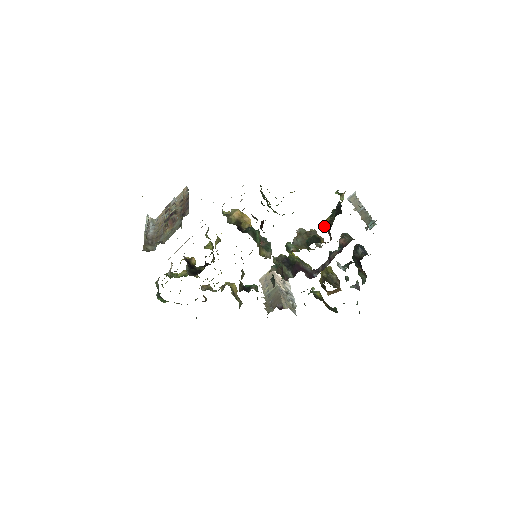
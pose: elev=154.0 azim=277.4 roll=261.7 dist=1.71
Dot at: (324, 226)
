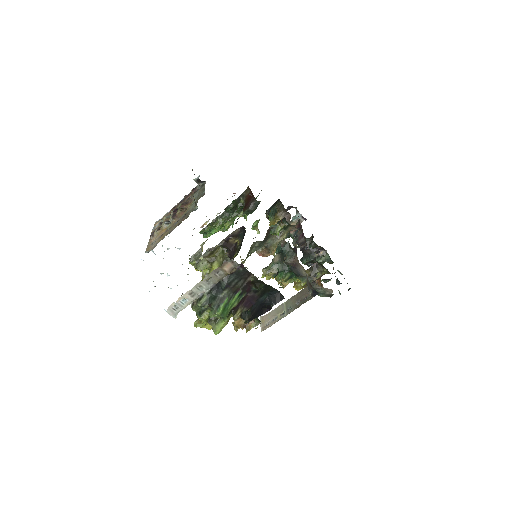
Dot at: occluded
